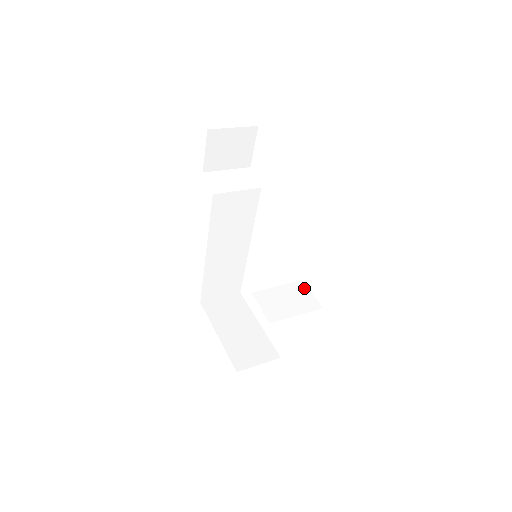
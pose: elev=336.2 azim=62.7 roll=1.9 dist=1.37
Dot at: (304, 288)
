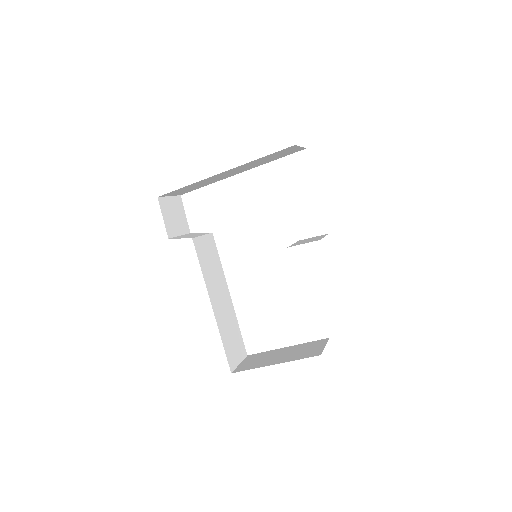
Dot at: (306, 239)
